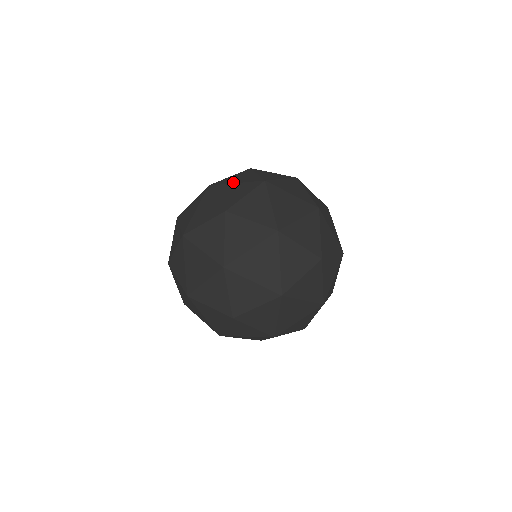
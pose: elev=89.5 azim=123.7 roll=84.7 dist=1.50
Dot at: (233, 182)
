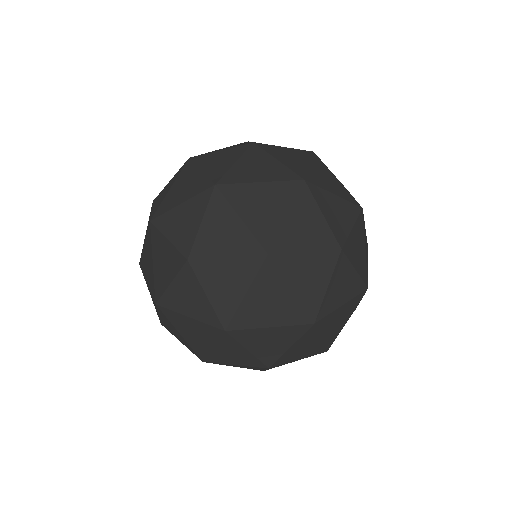
Dot at: occluded
